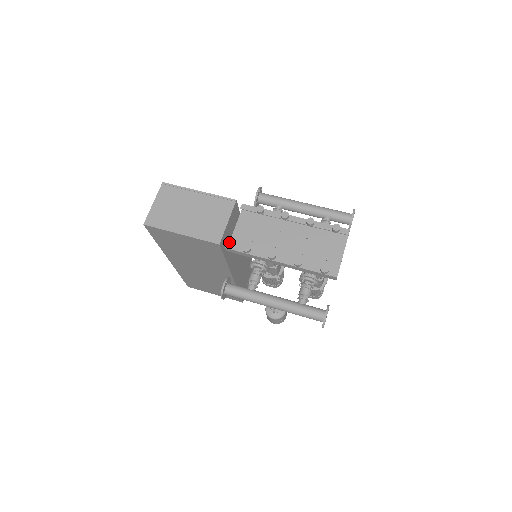
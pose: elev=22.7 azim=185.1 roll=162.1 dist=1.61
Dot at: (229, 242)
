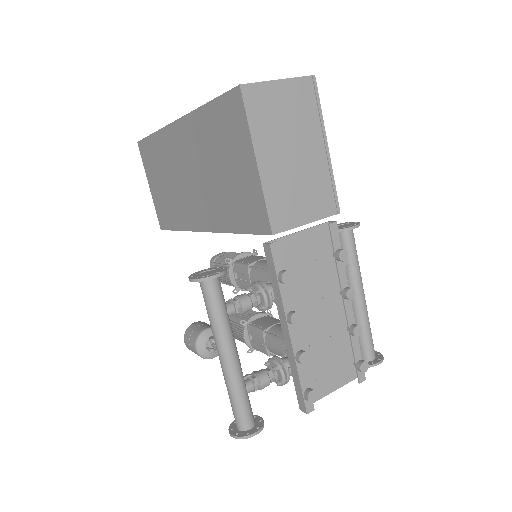
Dot at: (277, 238)
